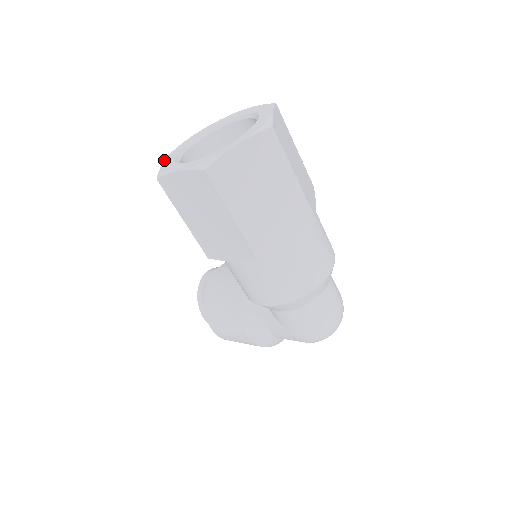
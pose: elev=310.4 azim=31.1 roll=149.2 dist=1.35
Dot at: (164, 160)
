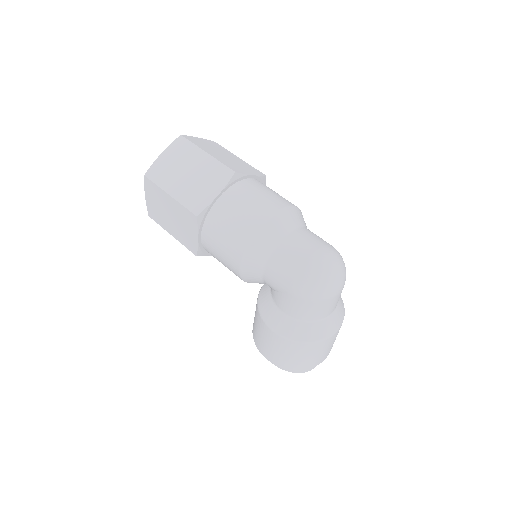
Dot at: occluded
